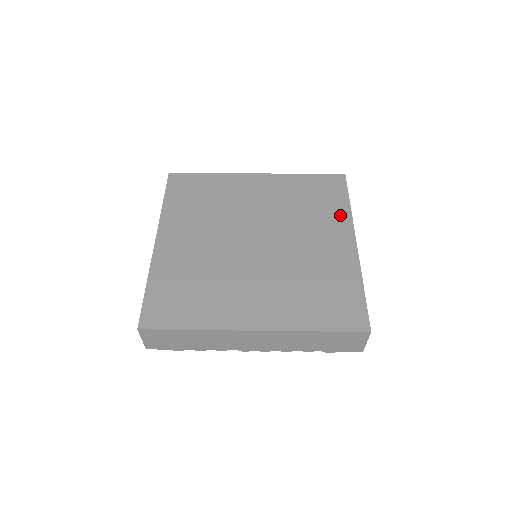
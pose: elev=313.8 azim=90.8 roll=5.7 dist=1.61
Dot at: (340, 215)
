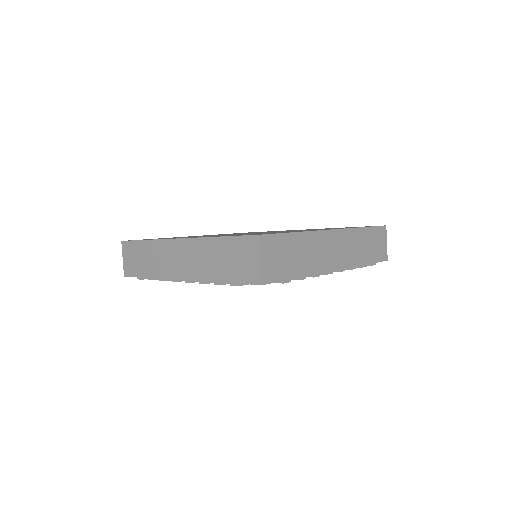
Dot at: occluded
